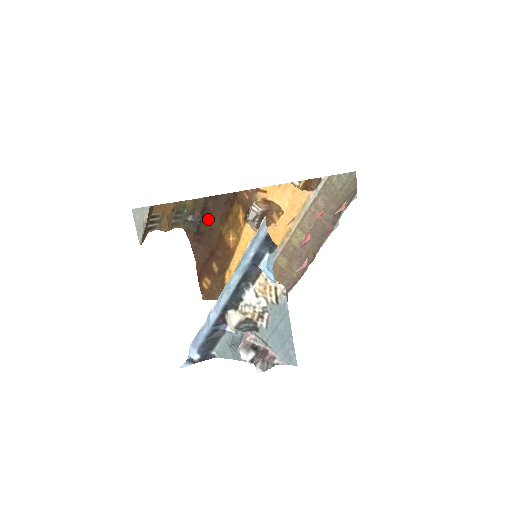
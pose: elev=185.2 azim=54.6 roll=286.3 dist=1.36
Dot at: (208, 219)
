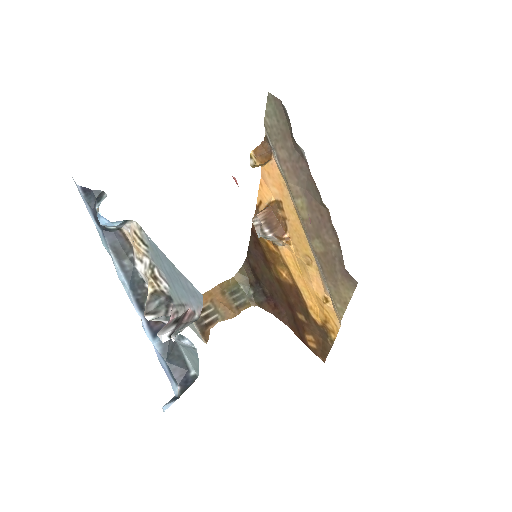
Dot at: (262, 277)
